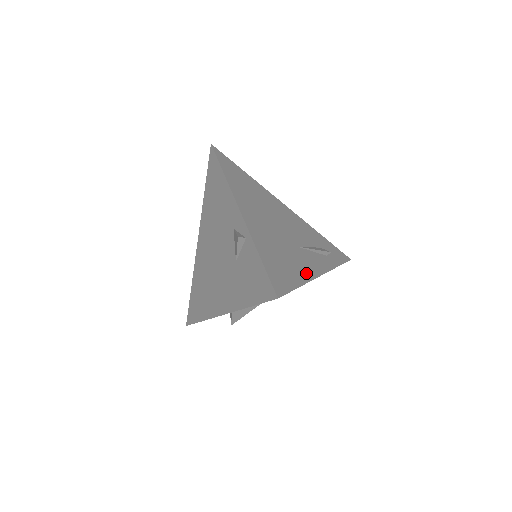
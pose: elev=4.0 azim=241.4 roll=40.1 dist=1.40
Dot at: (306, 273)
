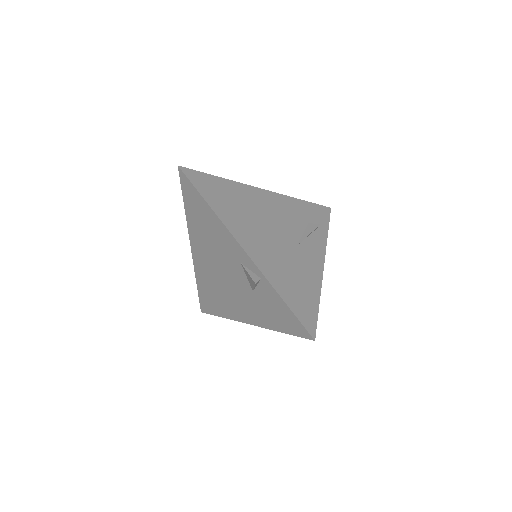
Dot at: (315, 278)
